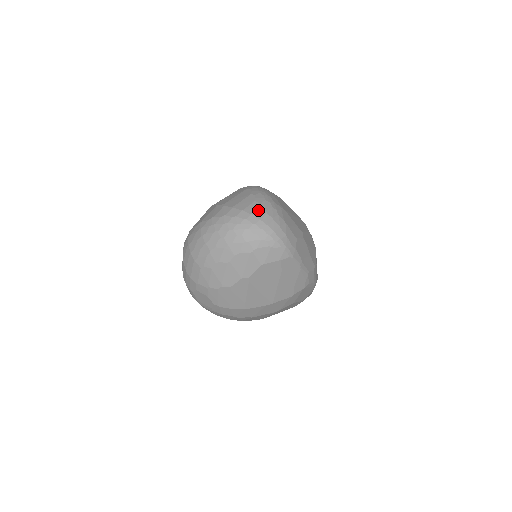
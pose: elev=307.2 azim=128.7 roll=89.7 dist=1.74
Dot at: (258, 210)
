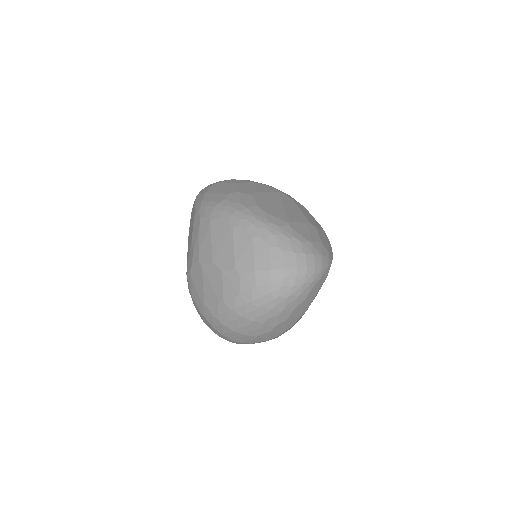
Dot at: (285, 257)
